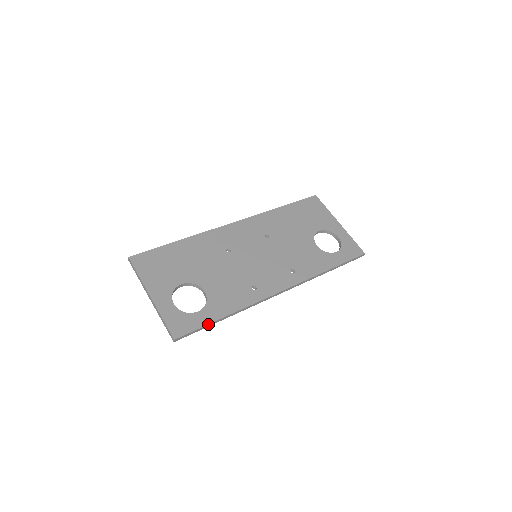
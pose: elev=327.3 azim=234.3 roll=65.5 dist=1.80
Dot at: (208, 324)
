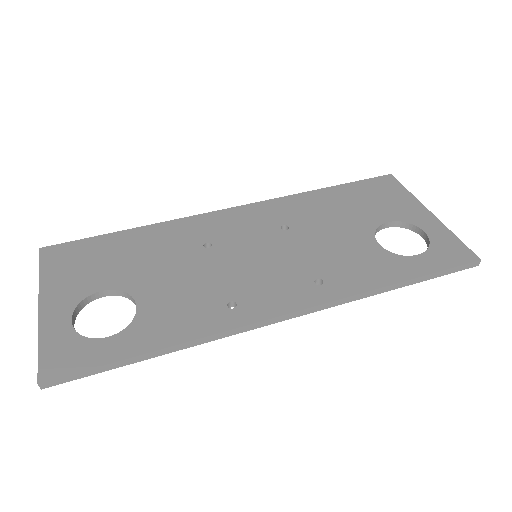
Dot at: (116, 361)
